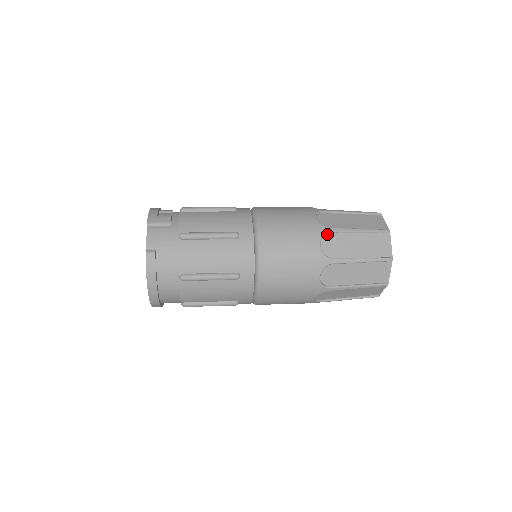
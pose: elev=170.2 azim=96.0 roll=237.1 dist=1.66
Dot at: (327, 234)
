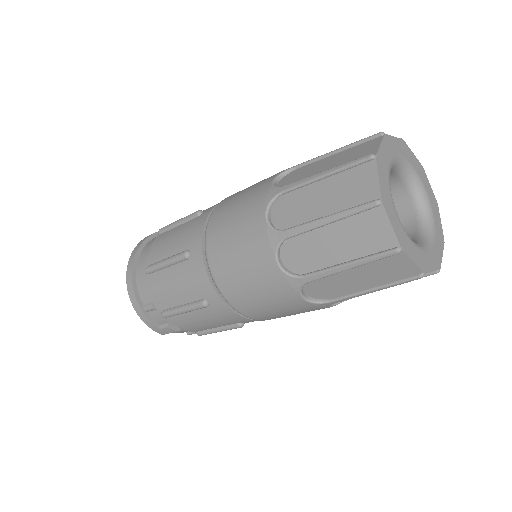
Dot at: occluded
